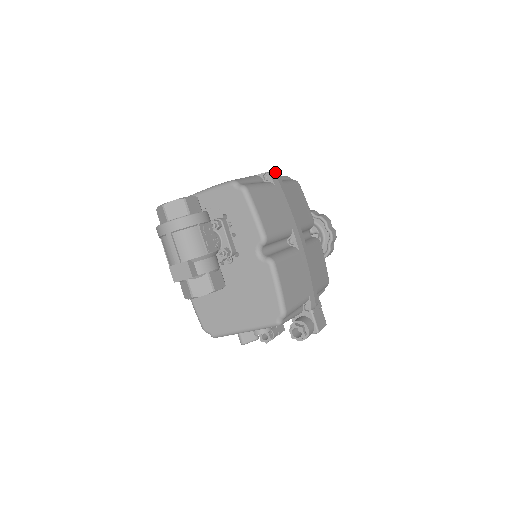
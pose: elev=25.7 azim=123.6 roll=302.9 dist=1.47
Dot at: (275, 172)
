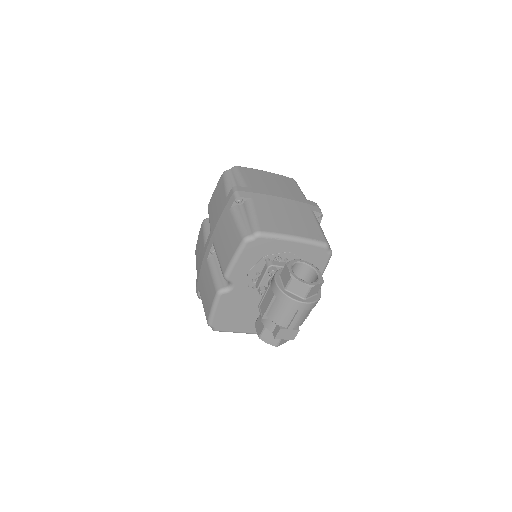
Dot at: occluded
